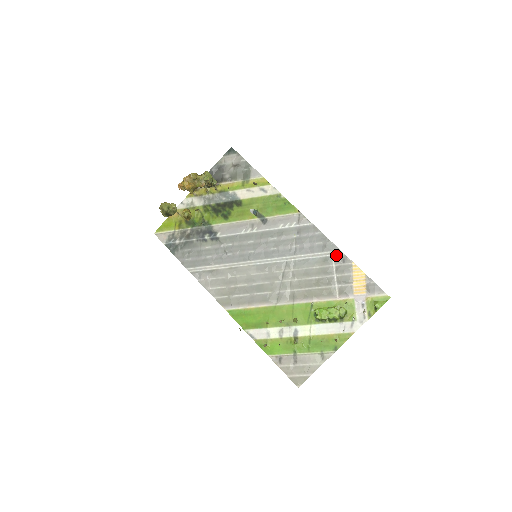
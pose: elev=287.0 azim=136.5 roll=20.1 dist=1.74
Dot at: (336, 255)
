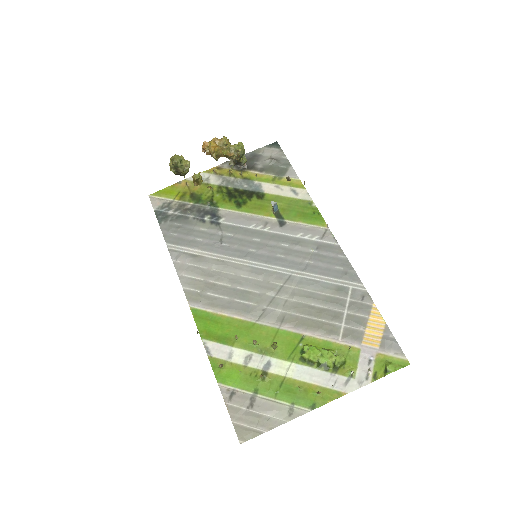
Dot at: (355, 288)
